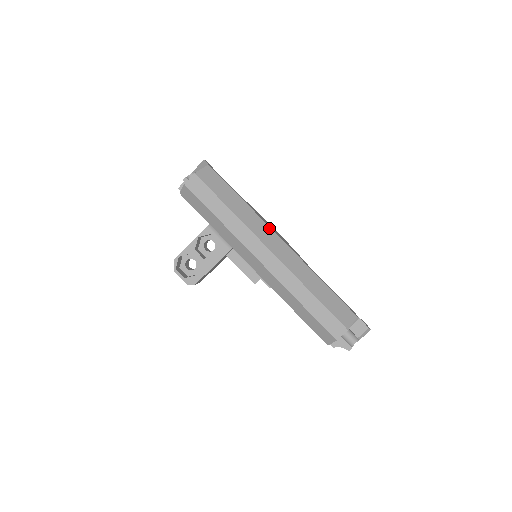
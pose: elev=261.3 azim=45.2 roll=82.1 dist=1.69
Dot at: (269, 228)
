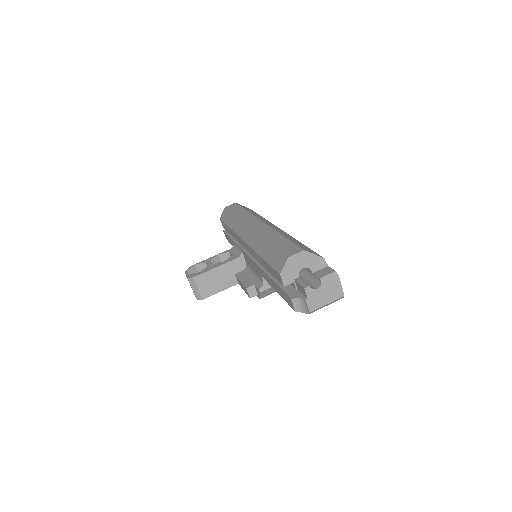
Dot at: (273, 224)
